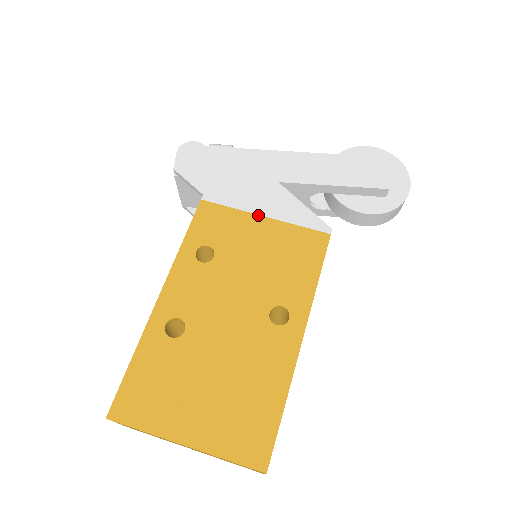
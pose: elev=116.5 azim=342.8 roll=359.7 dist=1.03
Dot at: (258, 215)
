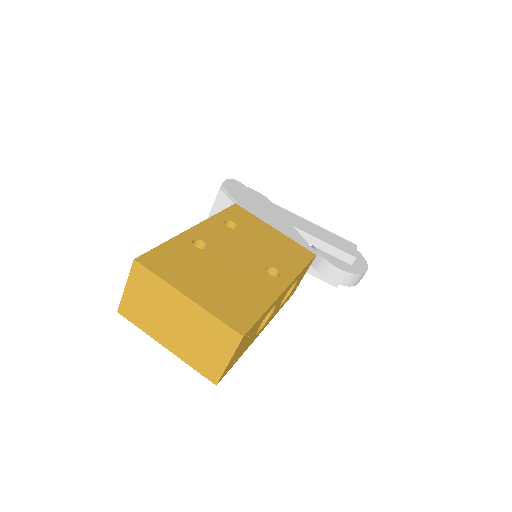
Dot at: (271, 226)
